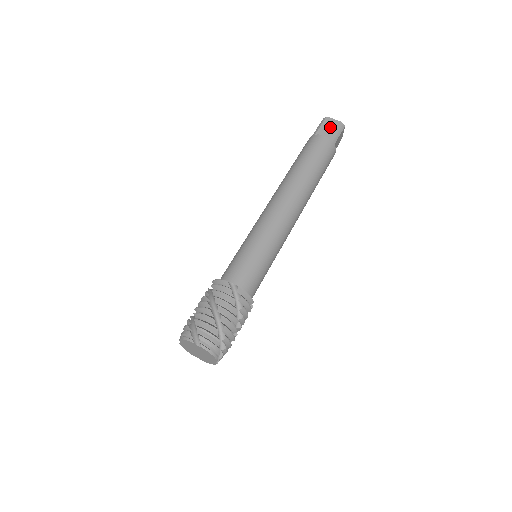
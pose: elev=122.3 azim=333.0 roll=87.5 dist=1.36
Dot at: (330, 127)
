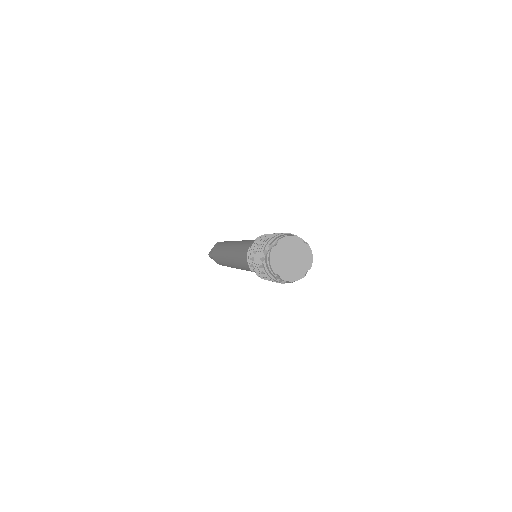
Dot at: occluded
